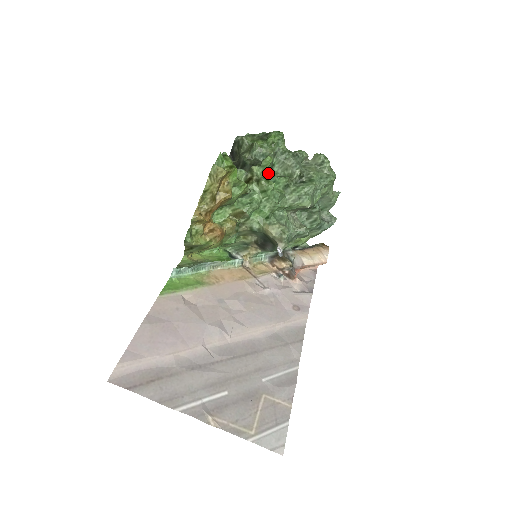
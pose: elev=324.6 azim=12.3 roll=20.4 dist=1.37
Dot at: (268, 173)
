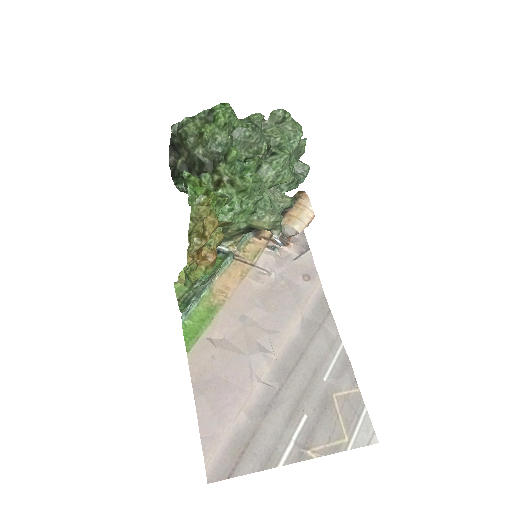
Dot at: (234, 164)
